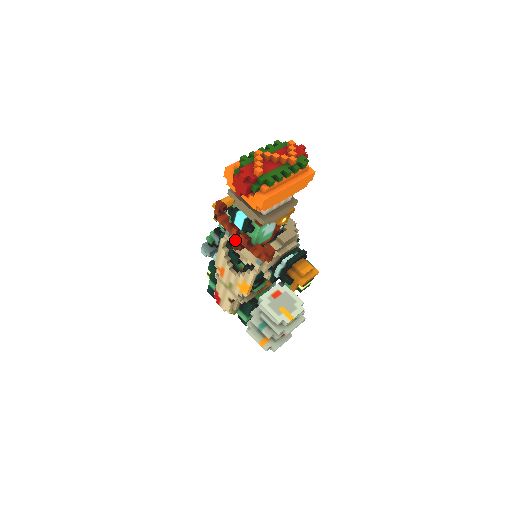
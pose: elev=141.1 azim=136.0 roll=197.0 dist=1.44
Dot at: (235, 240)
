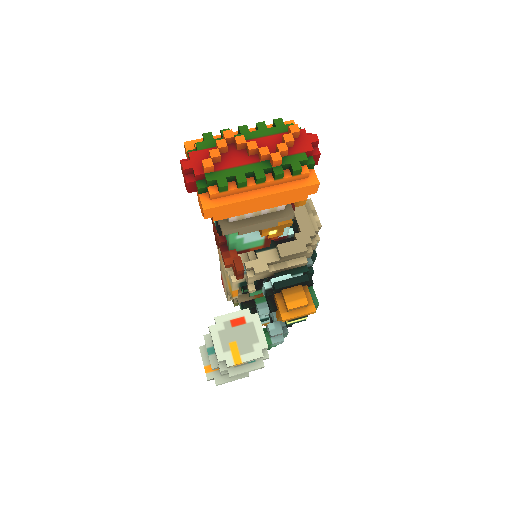
Dot at: occluded
